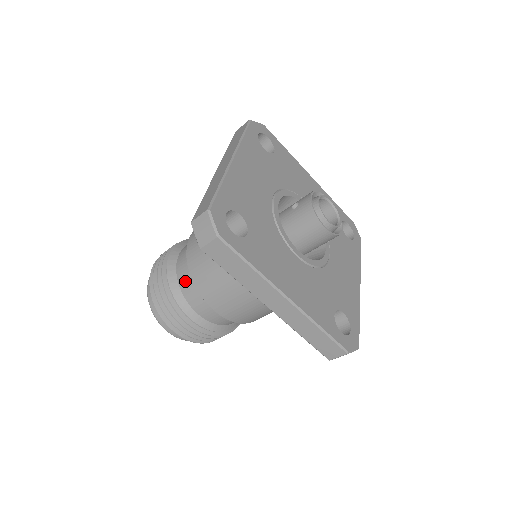
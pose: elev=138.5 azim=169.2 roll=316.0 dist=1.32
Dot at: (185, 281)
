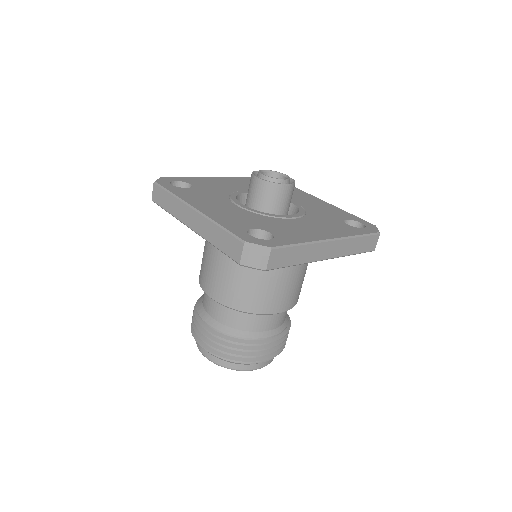
Dot at: occluded
